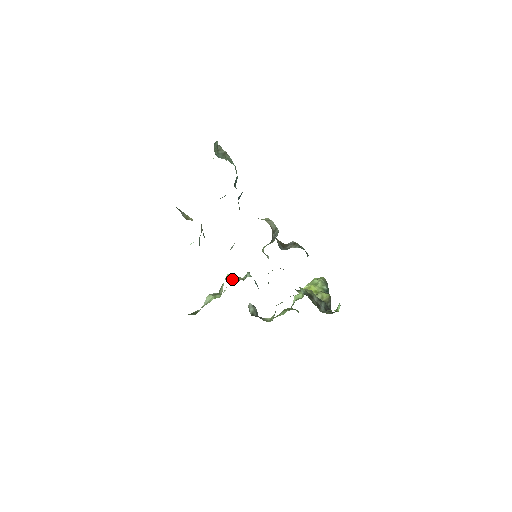
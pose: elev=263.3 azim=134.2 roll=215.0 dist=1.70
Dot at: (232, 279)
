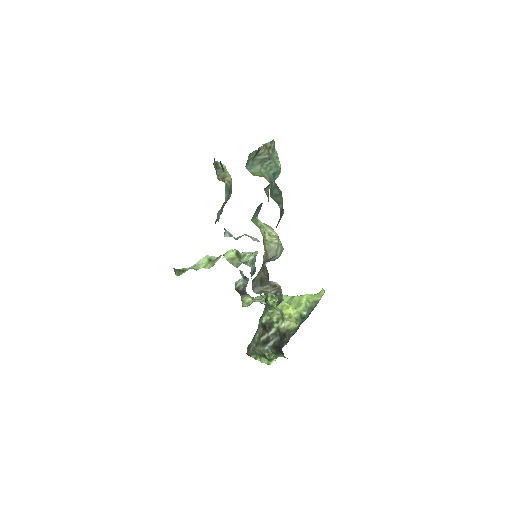
Dot at: (229, 259)
